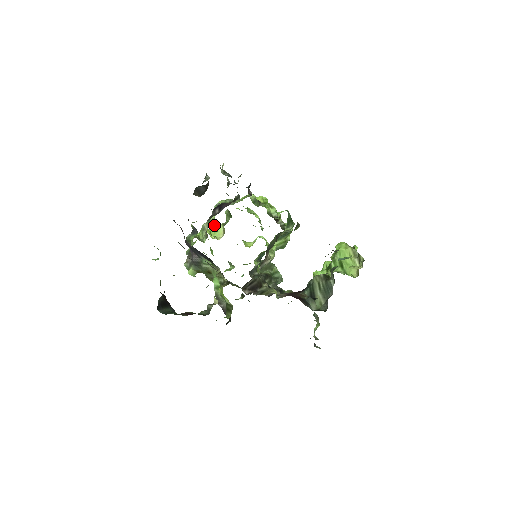
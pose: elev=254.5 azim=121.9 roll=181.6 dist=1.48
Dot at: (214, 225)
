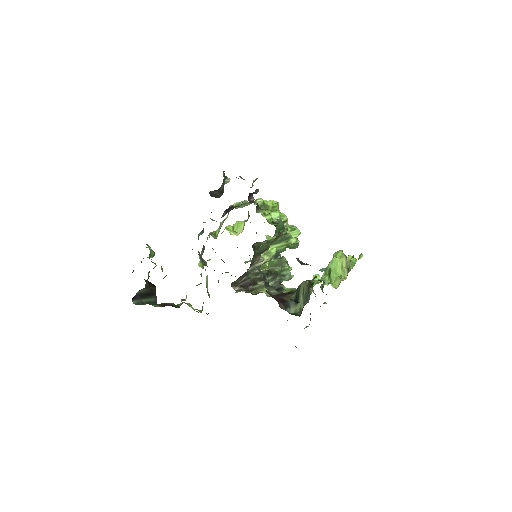
Dot at: (238, 221)
